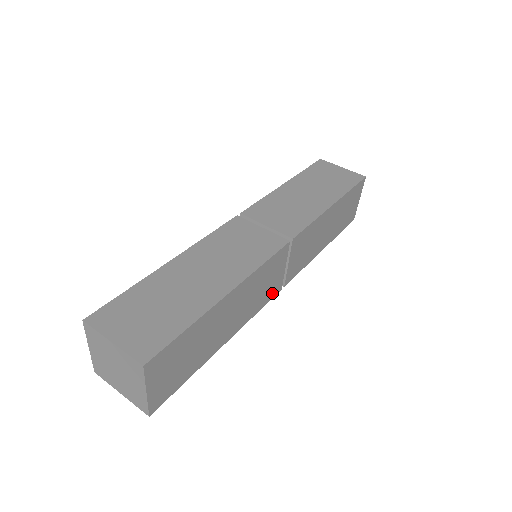
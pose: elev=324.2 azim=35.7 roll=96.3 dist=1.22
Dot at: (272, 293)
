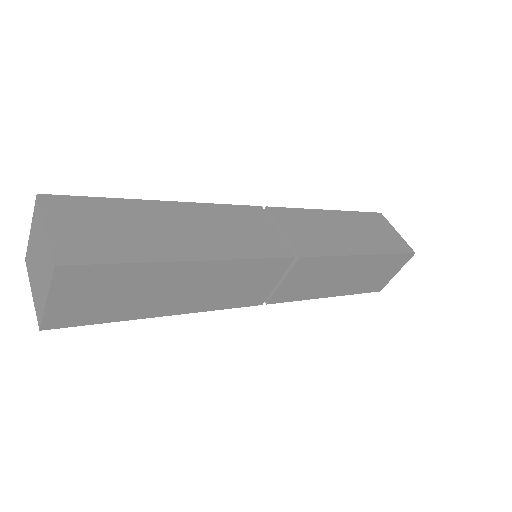
Dot at: (273, 251)
